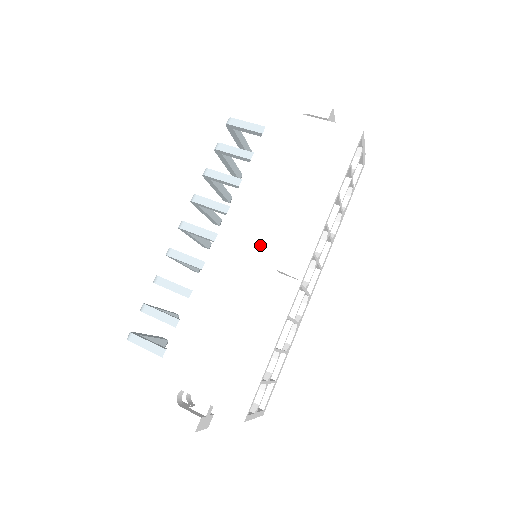
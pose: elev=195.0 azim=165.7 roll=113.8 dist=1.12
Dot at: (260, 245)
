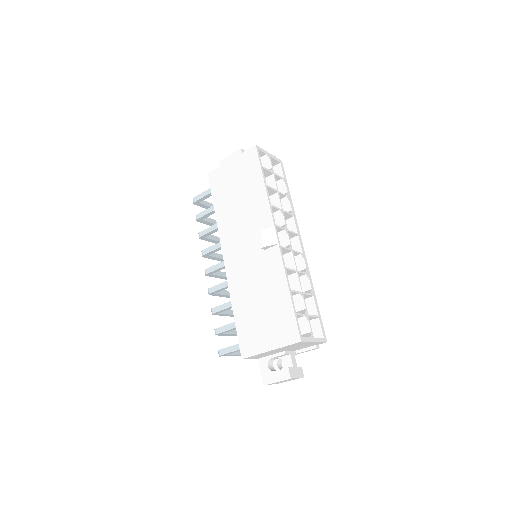
Dot at: (247, 245)
